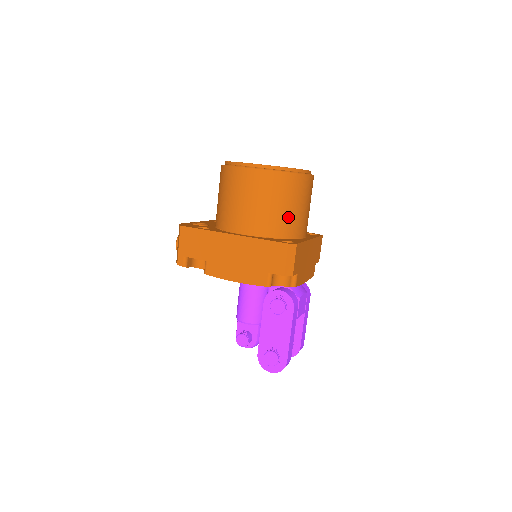
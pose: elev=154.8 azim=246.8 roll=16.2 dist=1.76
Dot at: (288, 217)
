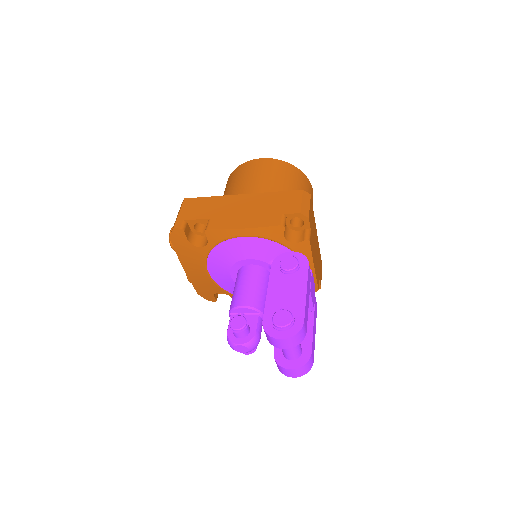
Dot at: occluded
